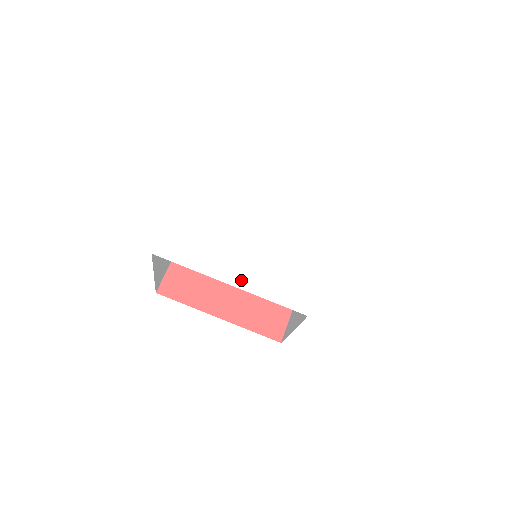
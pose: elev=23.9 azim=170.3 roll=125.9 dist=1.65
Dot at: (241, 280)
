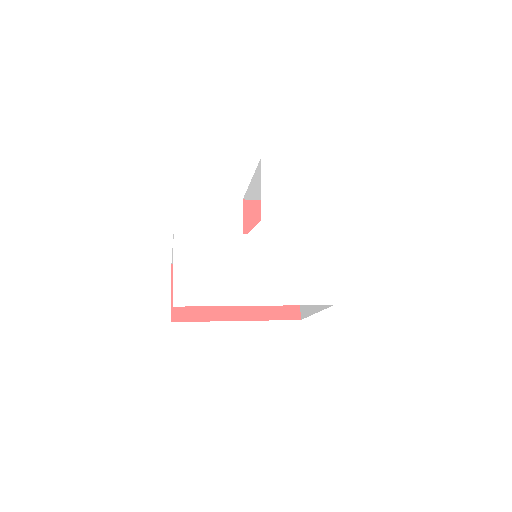
Dot at: (265, 297)
